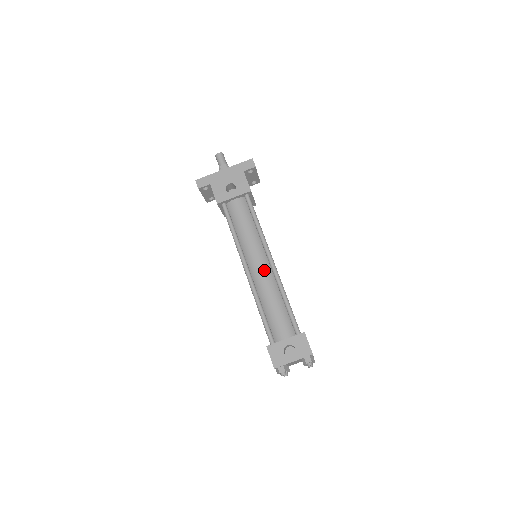
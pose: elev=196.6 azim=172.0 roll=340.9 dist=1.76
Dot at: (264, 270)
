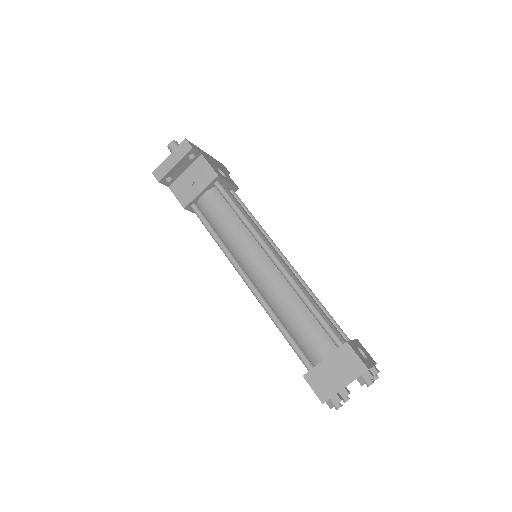
Dot at: (288, 266)
